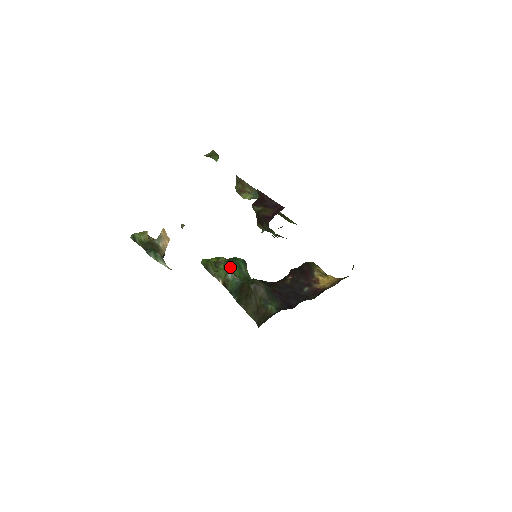
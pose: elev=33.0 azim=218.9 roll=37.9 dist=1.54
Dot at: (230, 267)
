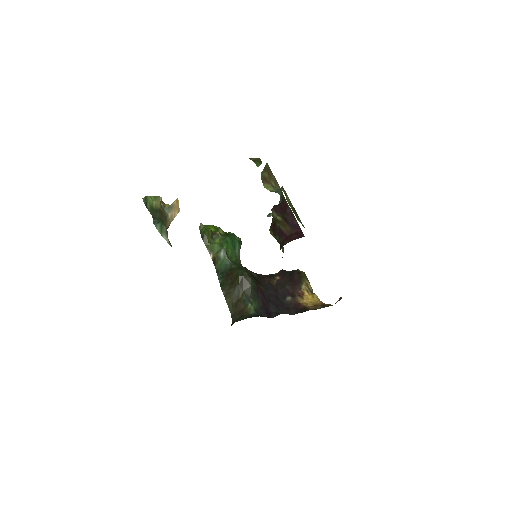
Dot at: (225, 245)
